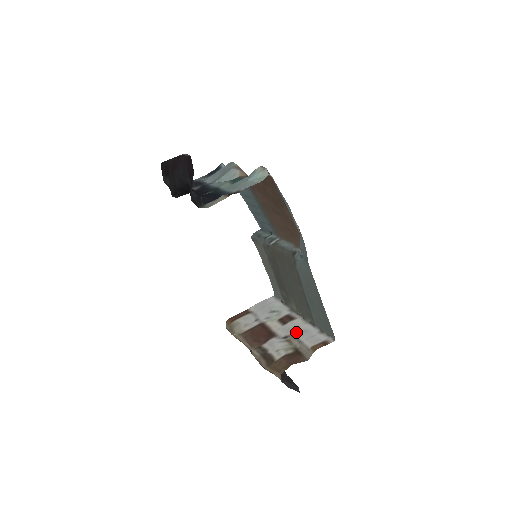
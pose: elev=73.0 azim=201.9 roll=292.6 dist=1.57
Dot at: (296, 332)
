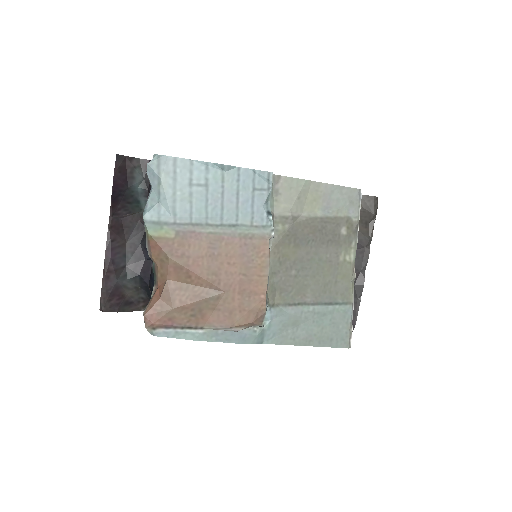
Dot at: occluded
